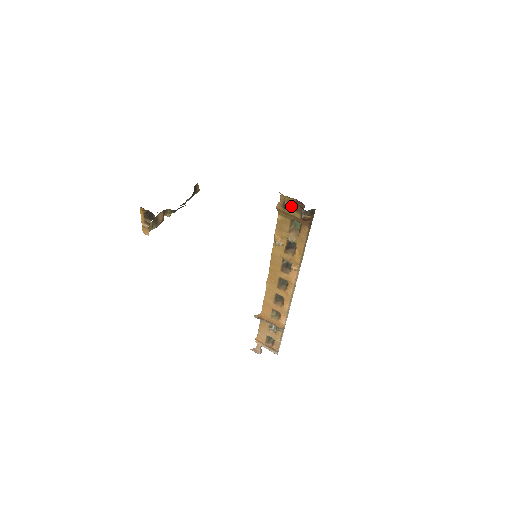
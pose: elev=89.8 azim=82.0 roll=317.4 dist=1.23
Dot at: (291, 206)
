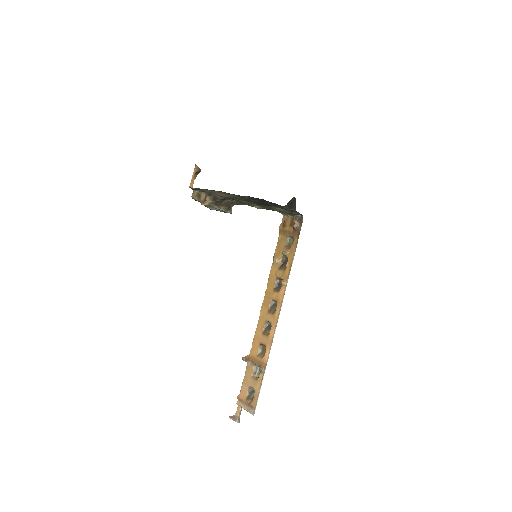
Dot at: (288, 223)
